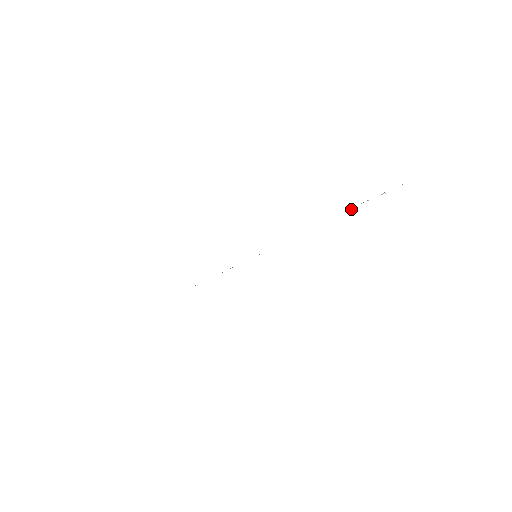
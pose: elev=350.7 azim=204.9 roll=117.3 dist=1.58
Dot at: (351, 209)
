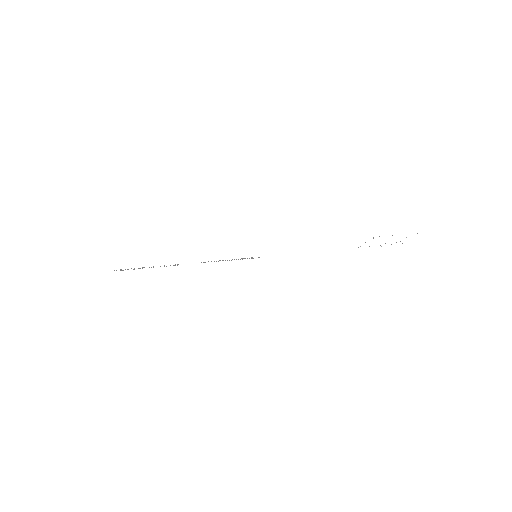
Dot at: occluded
